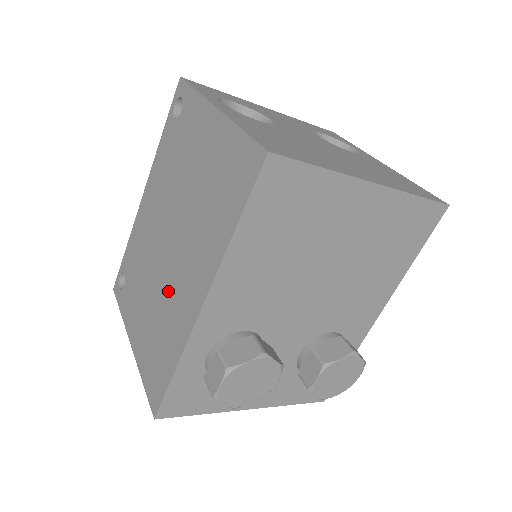
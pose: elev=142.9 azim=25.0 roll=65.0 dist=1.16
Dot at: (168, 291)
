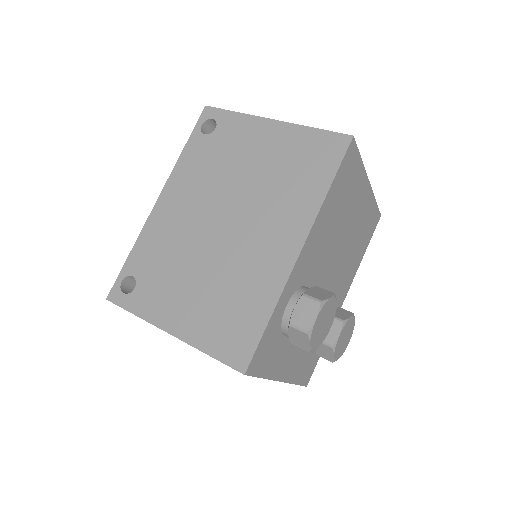
Dot at: (237, 259)
